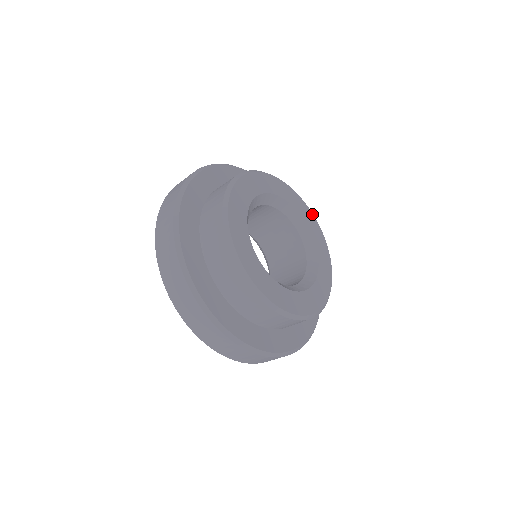
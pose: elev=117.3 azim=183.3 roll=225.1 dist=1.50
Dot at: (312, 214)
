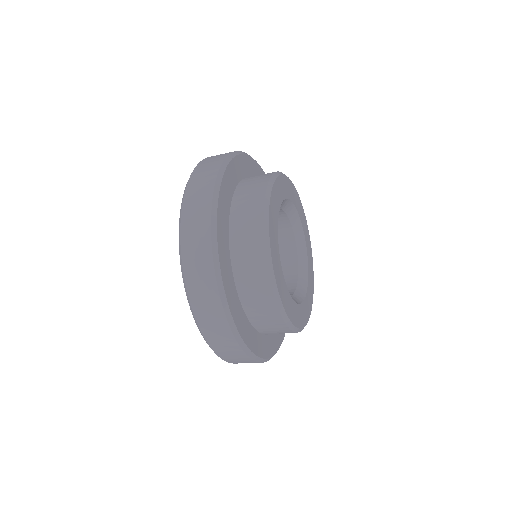
Dot at: occluded
